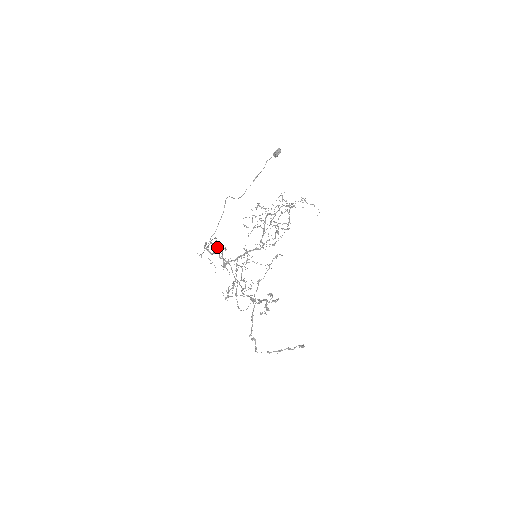
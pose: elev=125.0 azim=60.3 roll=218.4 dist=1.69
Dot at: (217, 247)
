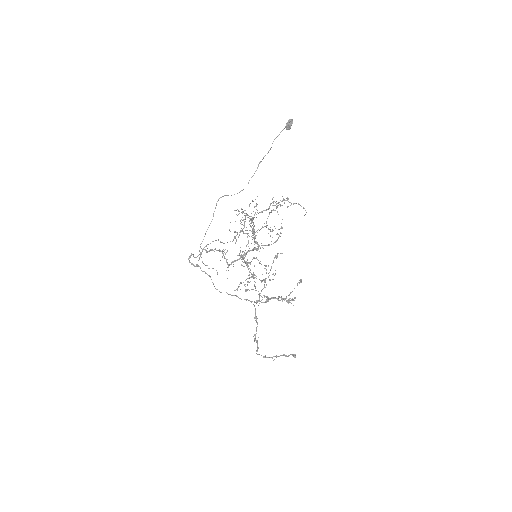
Dot at: (216, 250)
